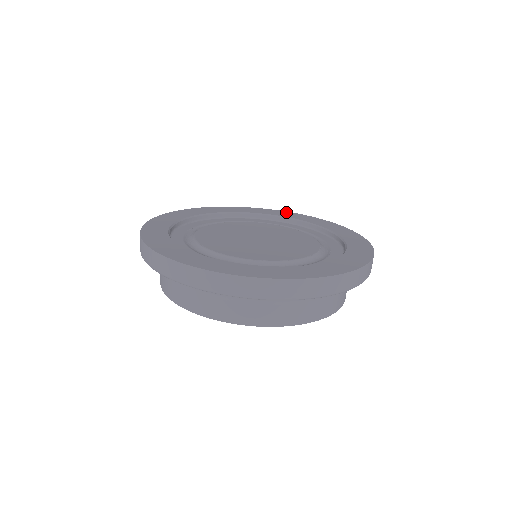
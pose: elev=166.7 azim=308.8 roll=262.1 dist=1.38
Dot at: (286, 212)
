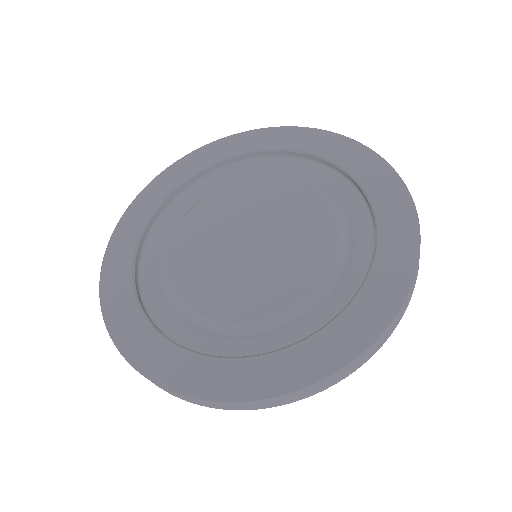
Dot at: (254, 133)
